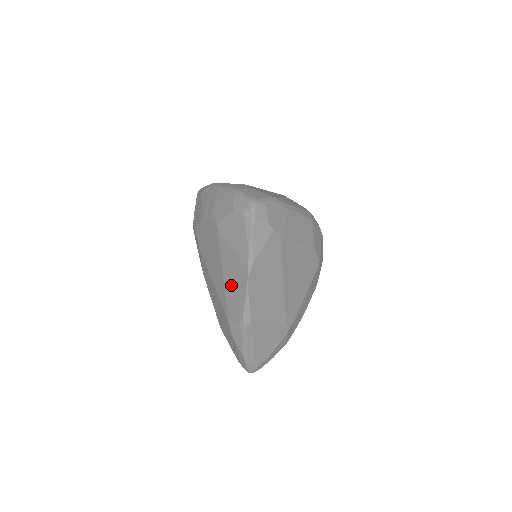
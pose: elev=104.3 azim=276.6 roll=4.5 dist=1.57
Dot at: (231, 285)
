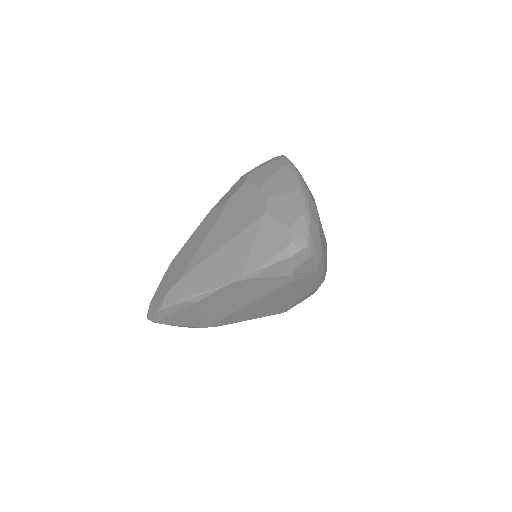
Dot at: (216, 264)
